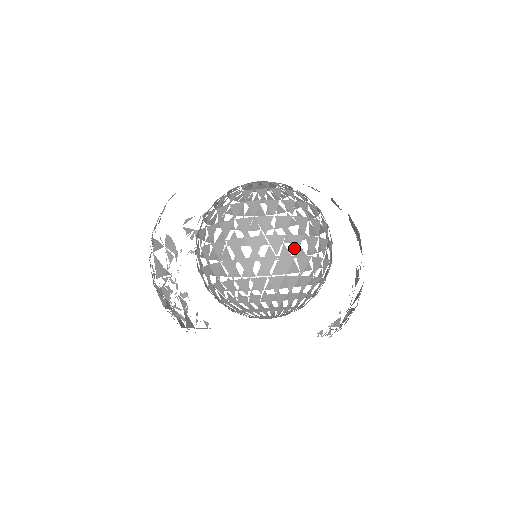
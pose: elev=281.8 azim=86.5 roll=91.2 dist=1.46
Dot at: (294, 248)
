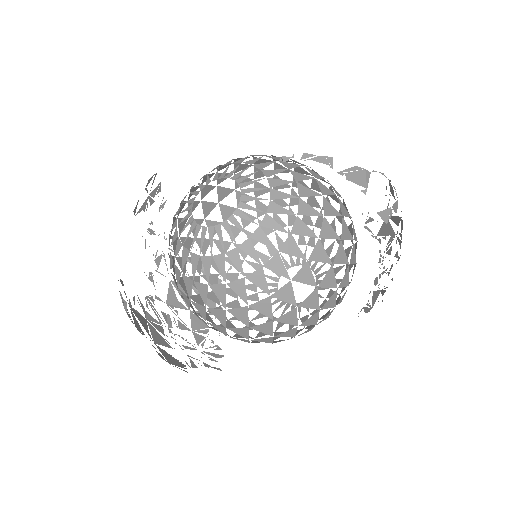
Dot at: (312, 324)
